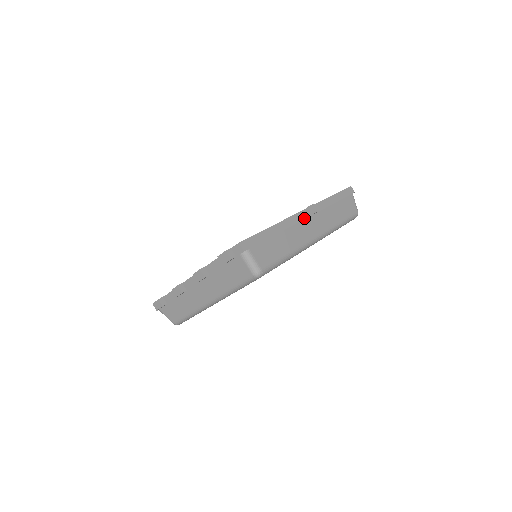
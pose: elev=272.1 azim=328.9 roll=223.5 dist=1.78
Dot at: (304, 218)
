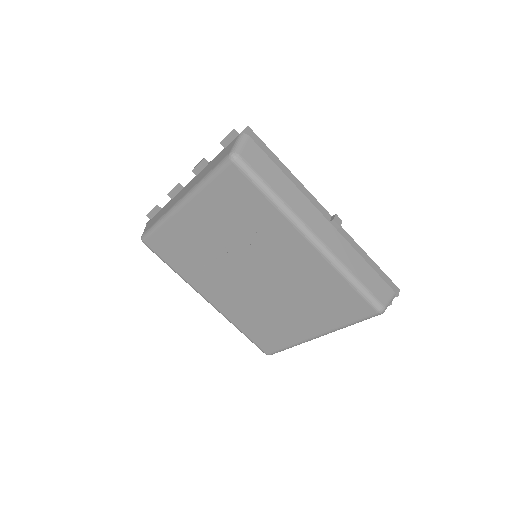
Dot at: (322, 212)
